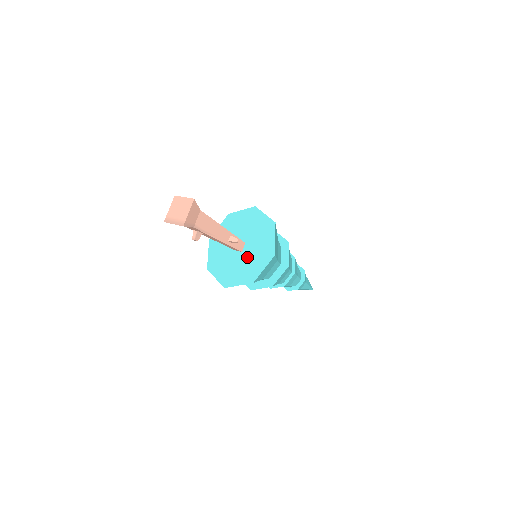
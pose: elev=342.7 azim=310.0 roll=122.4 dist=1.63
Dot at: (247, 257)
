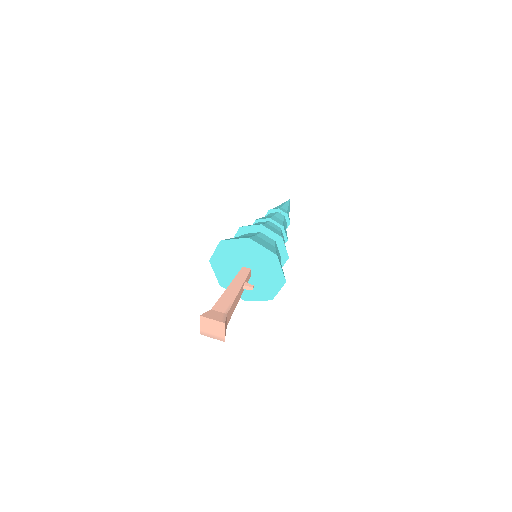
Dot at: (258, 281)
